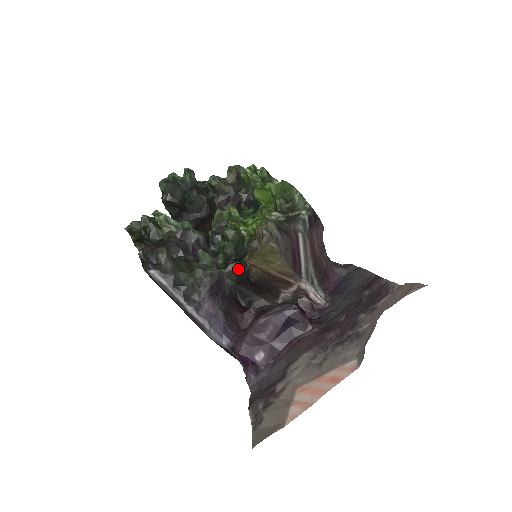
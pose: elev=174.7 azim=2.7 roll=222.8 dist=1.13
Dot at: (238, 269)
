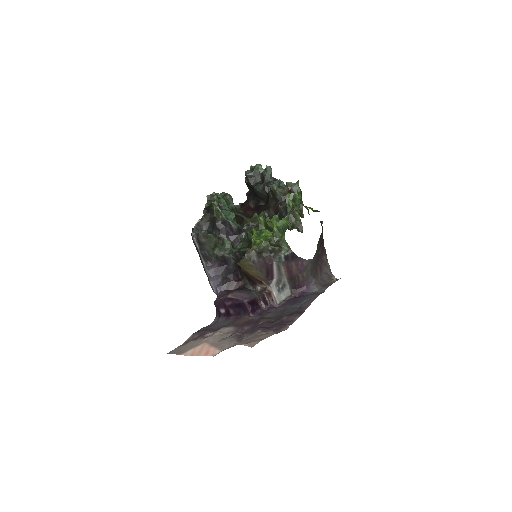
Dot at: (239, 260)
